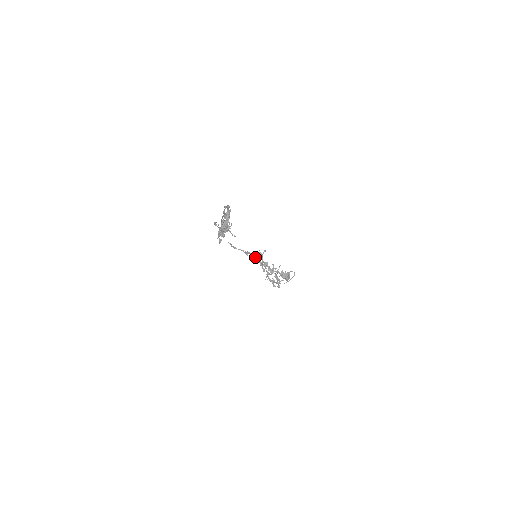
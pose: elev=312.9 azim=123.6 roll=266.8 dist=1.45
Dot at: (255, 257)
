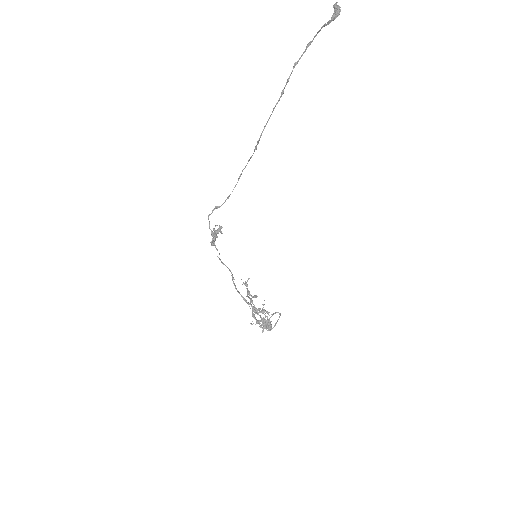
Dot at: (238, 291)
